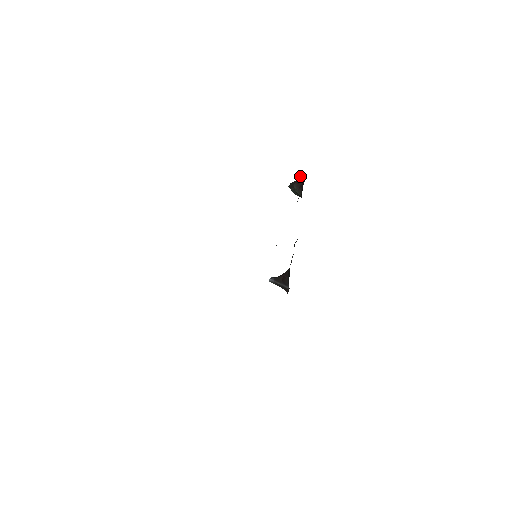
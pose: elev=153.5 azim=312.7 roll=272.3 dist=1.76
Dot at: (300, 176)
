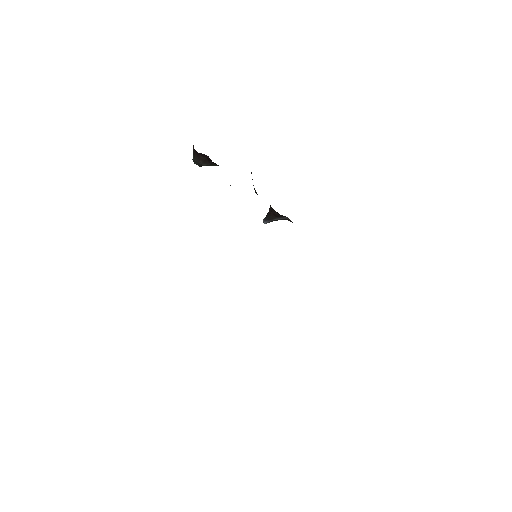
Dot at: occluded
